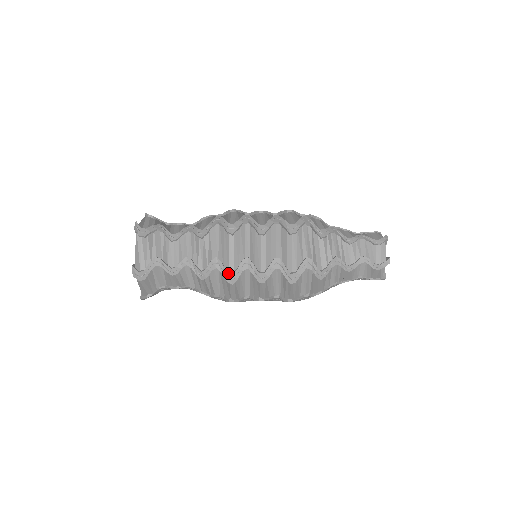
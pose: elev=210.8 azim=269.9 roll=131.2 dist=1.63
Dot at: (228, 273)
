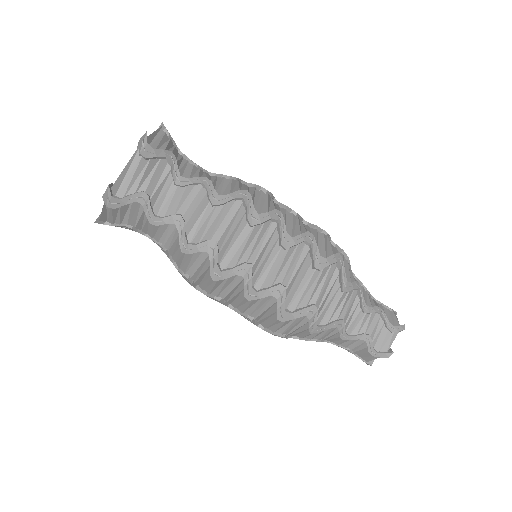
Dot at: (218, 267)
